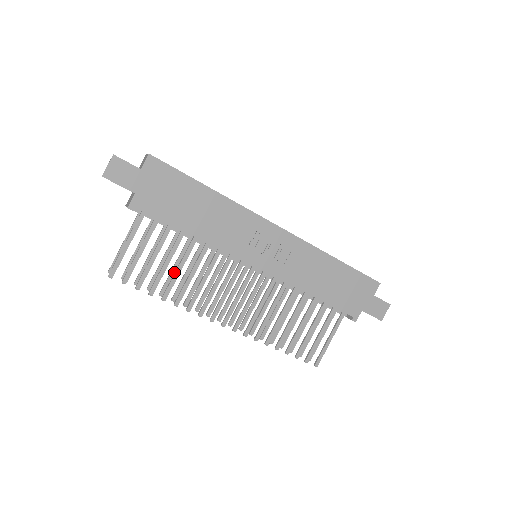
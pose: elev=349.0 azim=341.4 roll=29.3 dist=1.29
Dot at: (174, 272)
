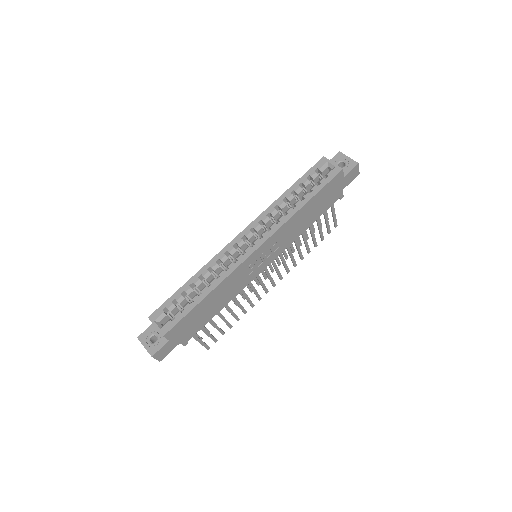
Dot at: occluded
